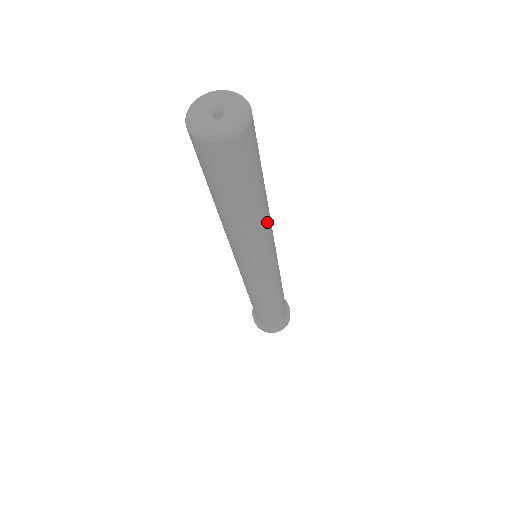
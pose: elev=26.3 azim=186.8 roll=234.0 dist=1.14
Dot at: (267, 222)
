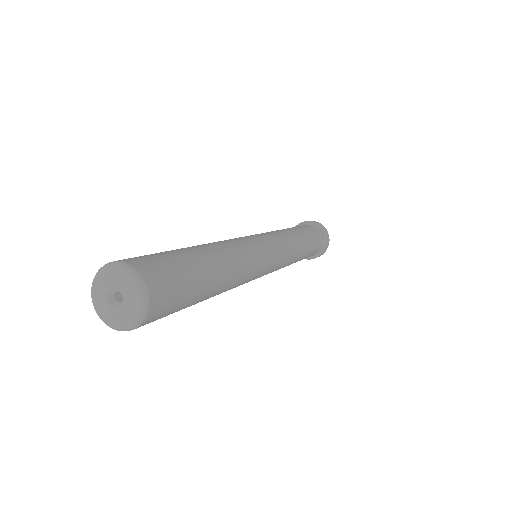
Dot at: (238, 276)
